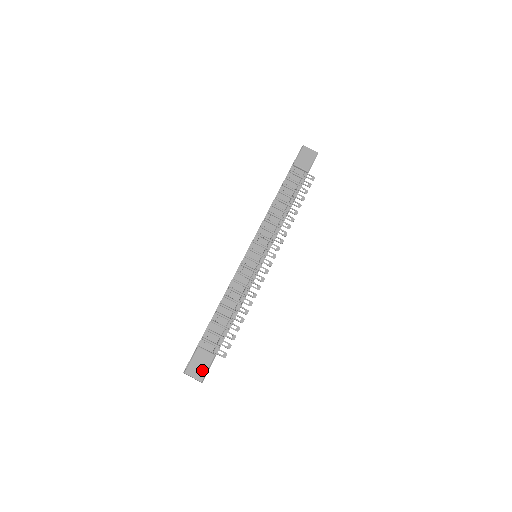
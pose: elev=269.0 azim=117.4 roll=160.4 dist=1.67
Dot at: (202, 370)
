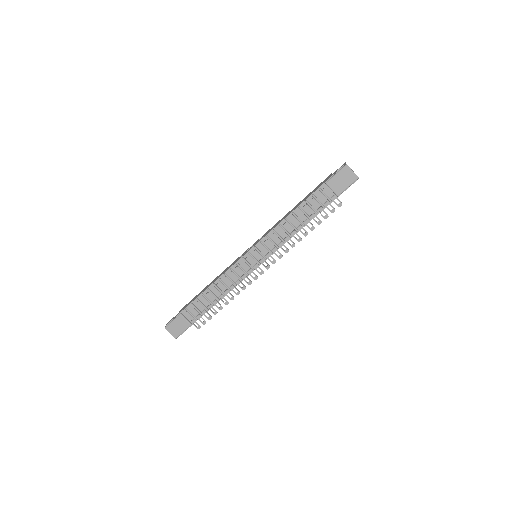
Dot at: (178, 331)
